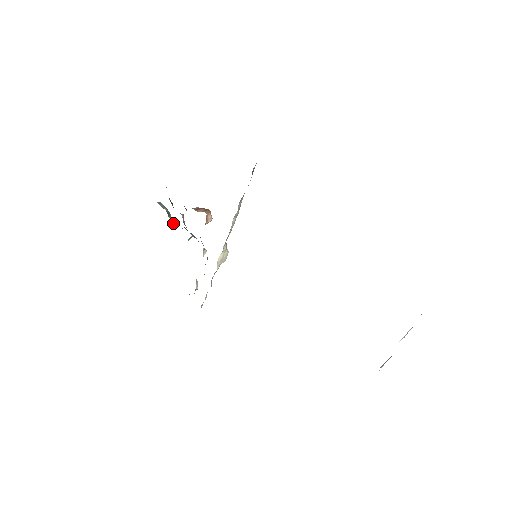
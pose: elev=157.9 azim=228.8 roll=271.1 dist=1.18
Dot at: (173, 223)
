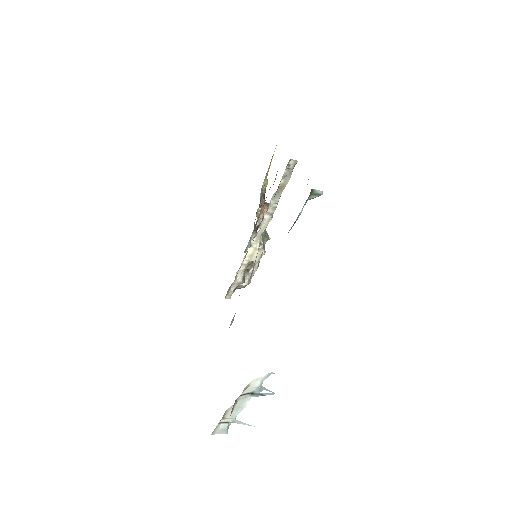
Dot at: occluded
